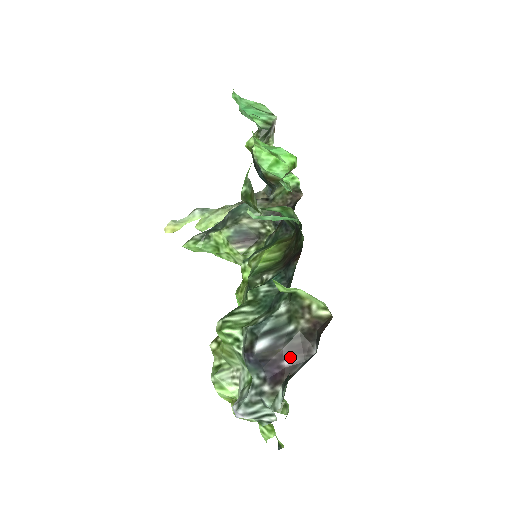
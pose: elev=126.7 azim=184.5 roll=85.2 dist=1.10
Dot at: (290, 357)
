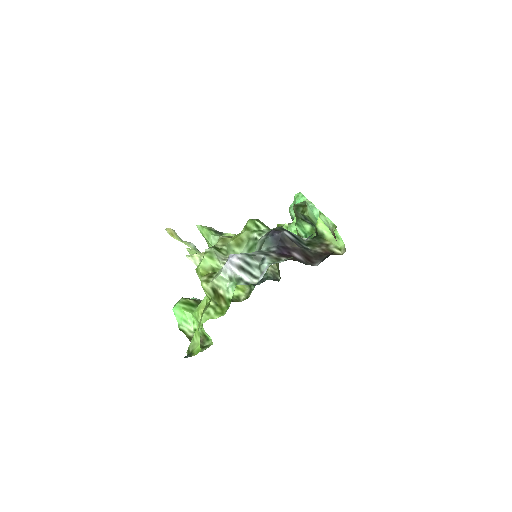
Dot at: (300, 254)
